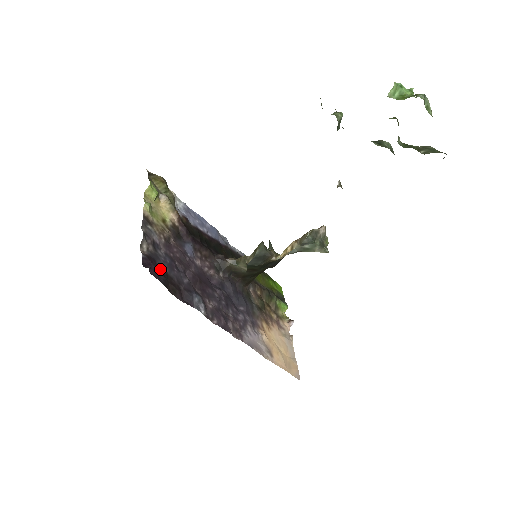
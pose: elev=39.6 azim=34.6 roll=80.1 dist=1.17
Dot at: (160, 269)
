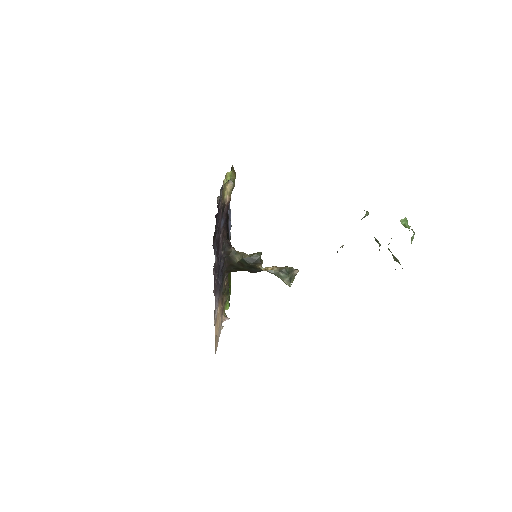
Dot at: occluded
